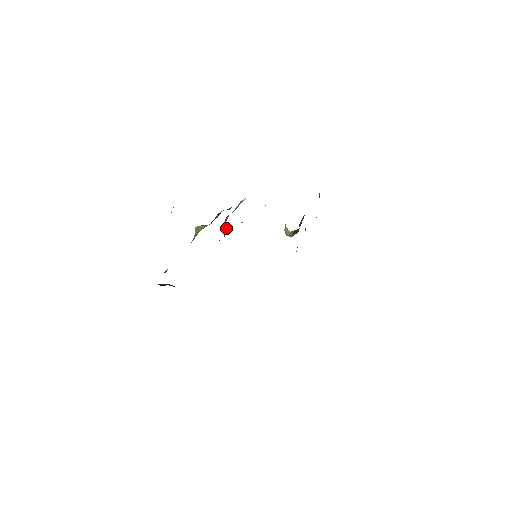
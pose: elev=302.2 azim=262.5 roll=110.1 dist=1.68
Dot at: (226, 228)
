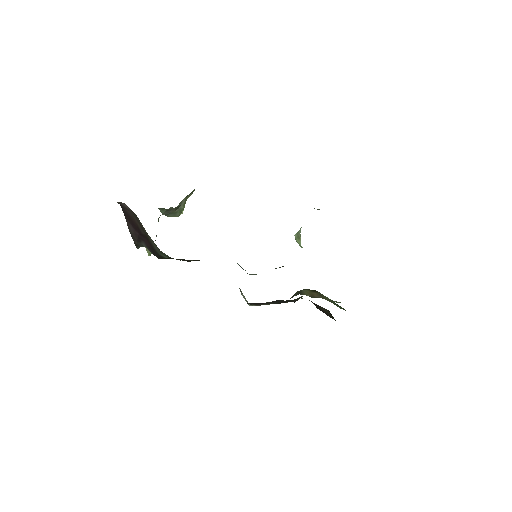
Dot at: occluded
